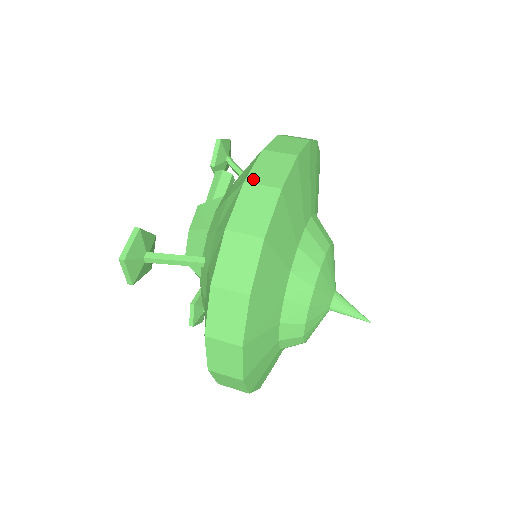
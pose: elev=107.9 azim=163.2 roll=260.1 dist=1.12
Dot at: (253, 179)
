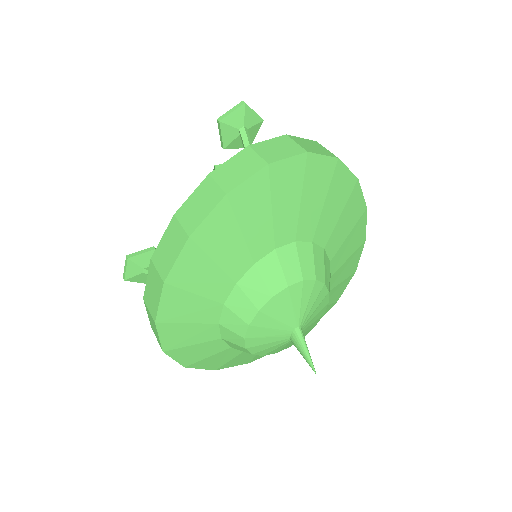
Dot at: (155, 258)
